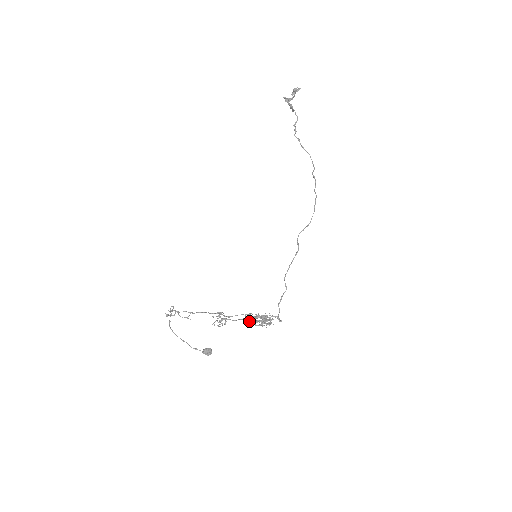
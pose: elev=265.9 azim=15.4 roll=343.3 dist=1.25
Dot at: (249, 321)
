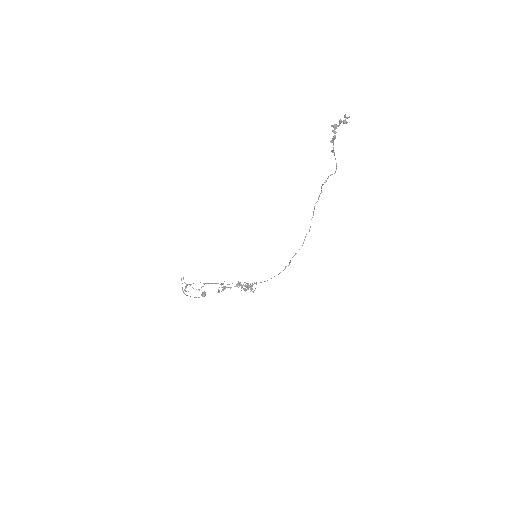
Dot at: (238, 284)
